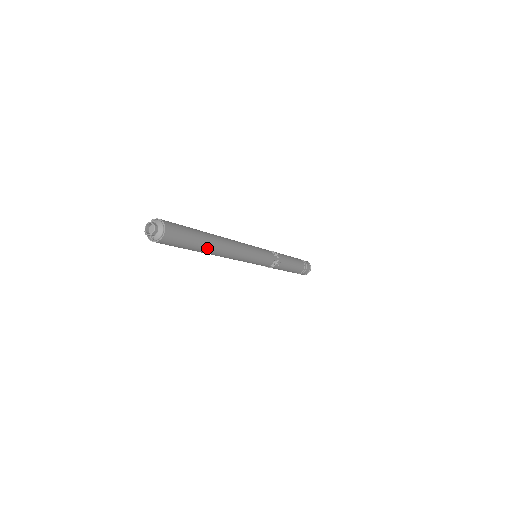
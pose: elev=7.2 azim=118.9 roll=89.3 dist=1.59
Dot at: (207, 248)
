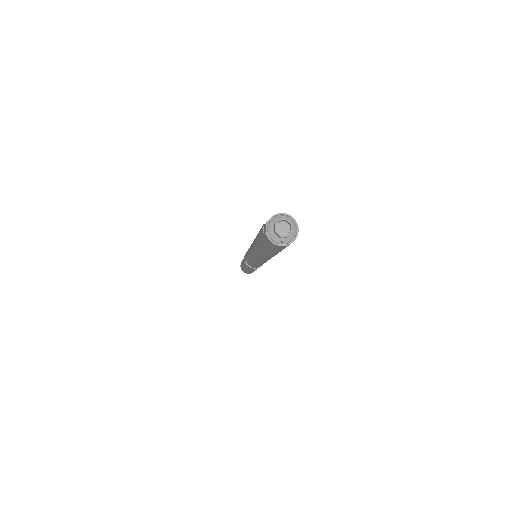
Dot at: occluded
